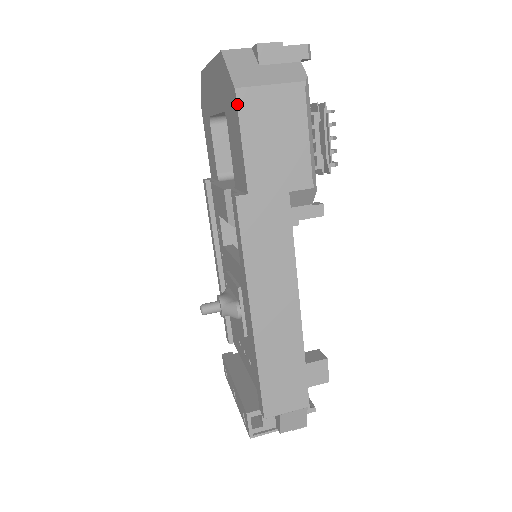
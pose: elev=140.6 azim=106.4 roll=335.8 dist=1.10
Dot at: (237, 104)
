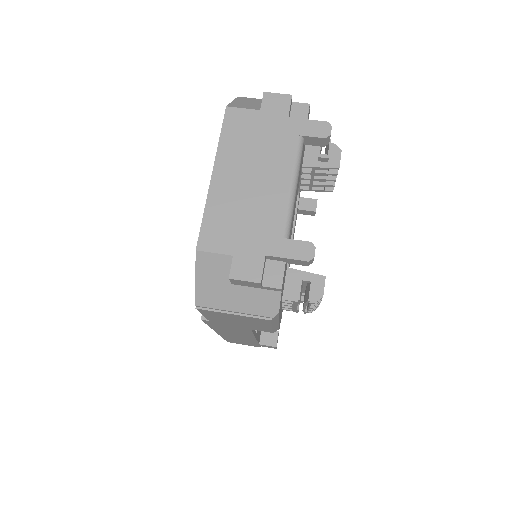
Dot at: (198, 310)
